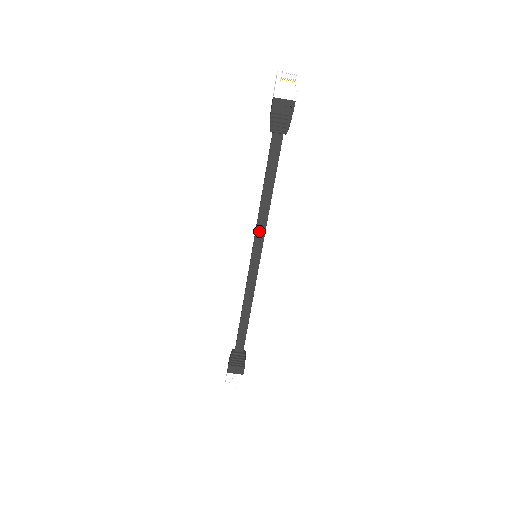
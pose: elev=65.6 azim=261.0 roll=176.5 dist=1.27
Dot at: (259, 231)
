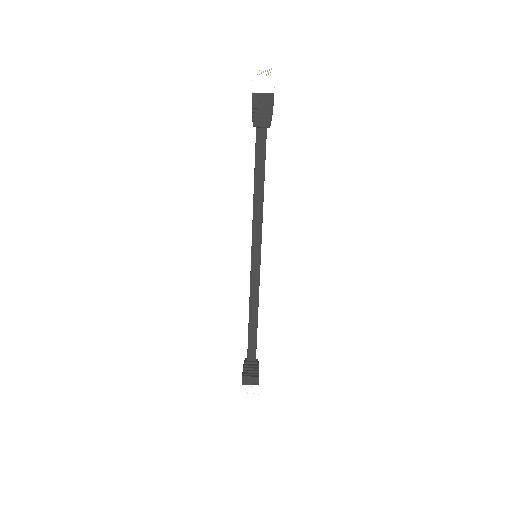
Dot at: (256, 229)
